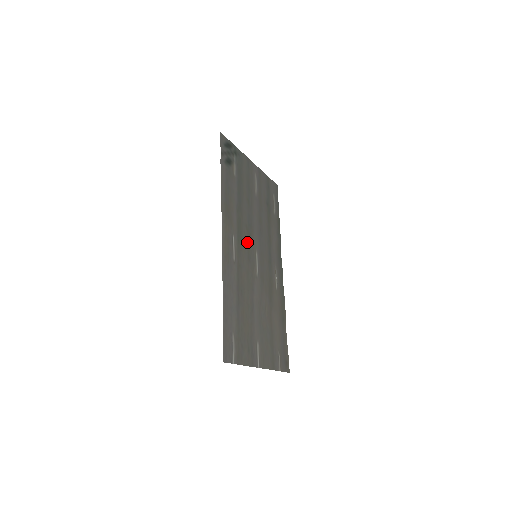
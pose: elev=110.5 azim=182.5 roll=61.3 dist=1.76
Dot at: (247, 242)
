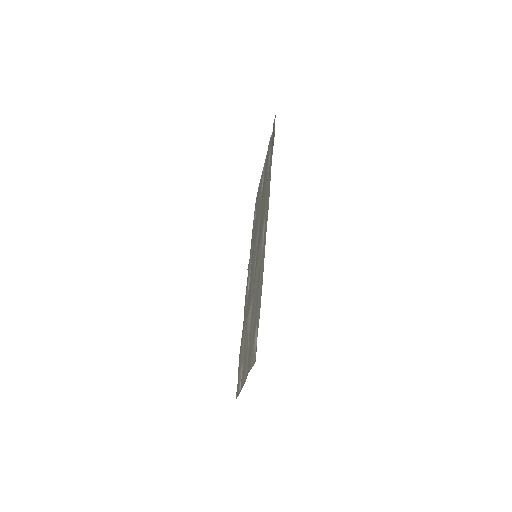
Dot at: (259, 237)
